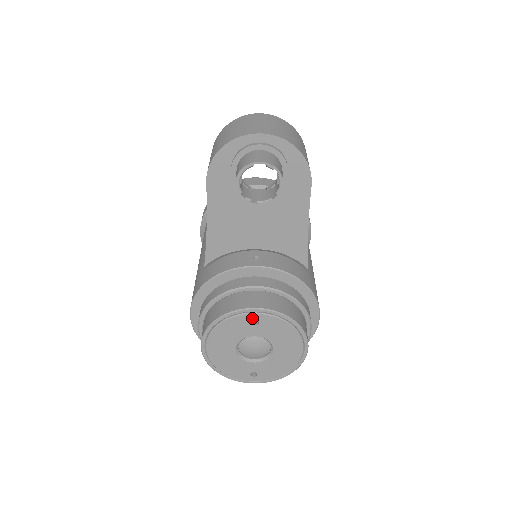
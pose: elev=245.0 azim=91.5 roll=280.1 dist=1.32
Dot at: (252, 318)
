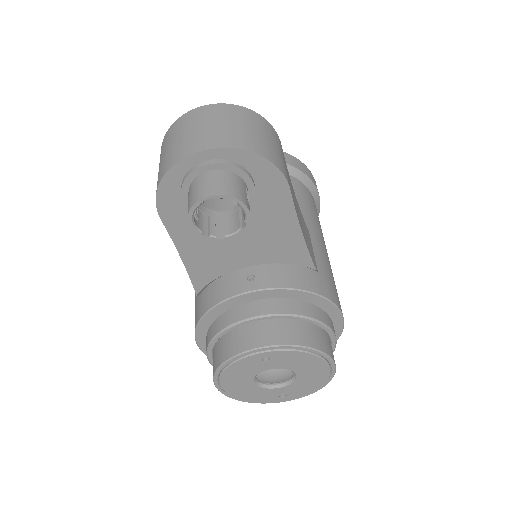
Dot at: (260, 357)
